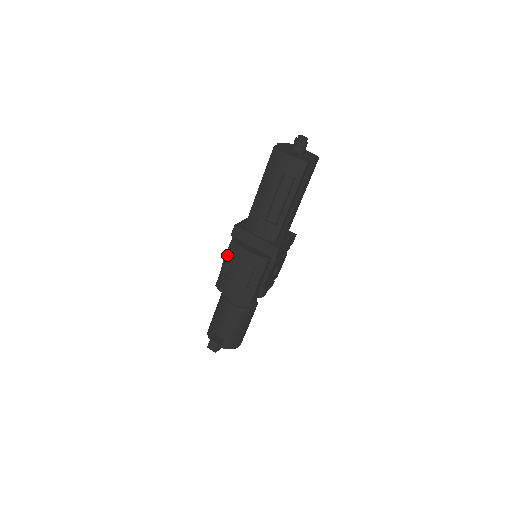
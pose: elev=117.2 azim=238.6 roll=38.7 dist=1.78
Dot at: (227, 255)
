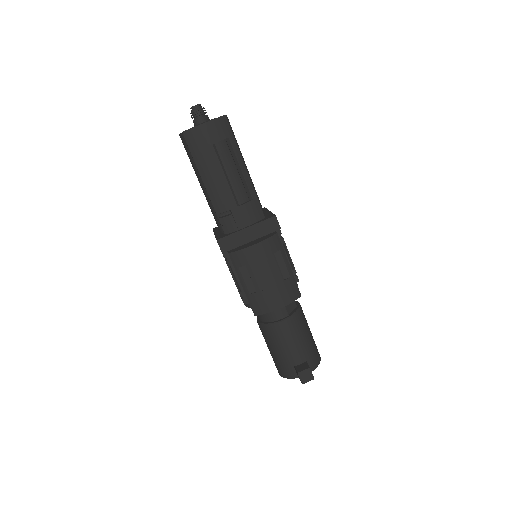
Dot at: (238, 273)
